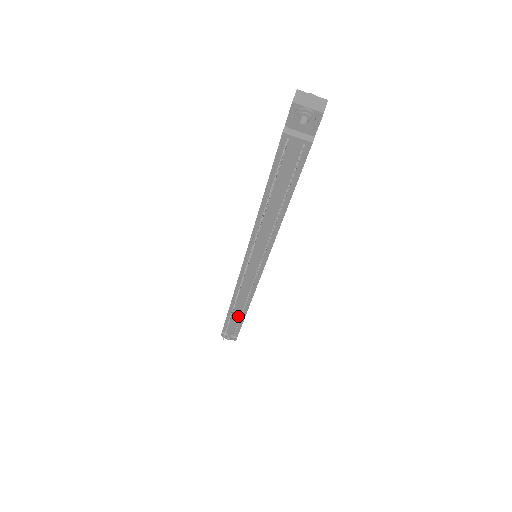
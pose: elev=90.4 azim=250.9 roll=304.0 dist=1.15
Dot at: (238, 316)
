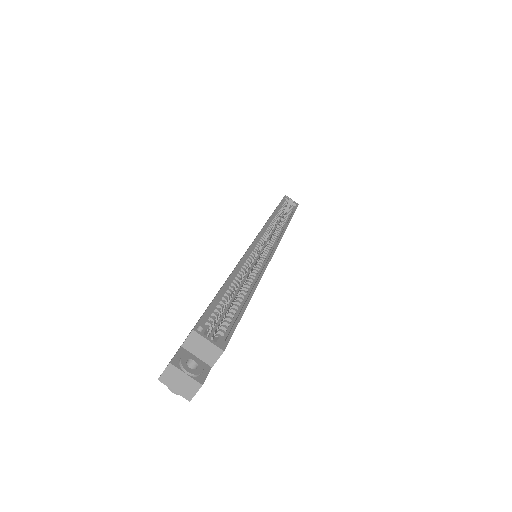
Dot at: occluded
